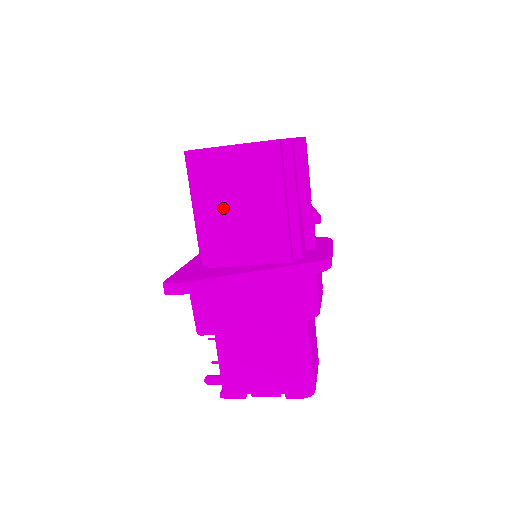
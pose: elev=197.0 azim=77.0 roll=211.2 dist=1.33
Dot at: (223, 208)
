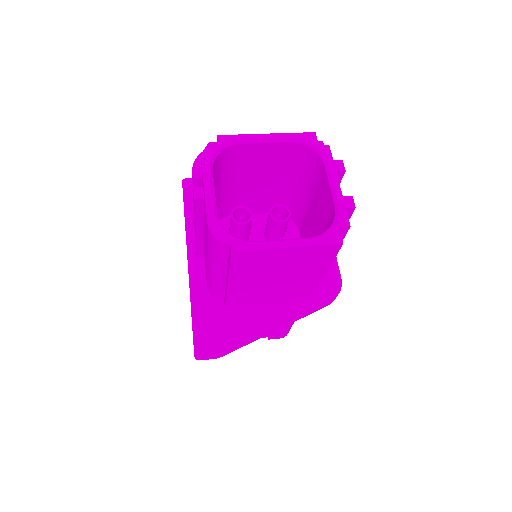
Dot at: (256, 281)
